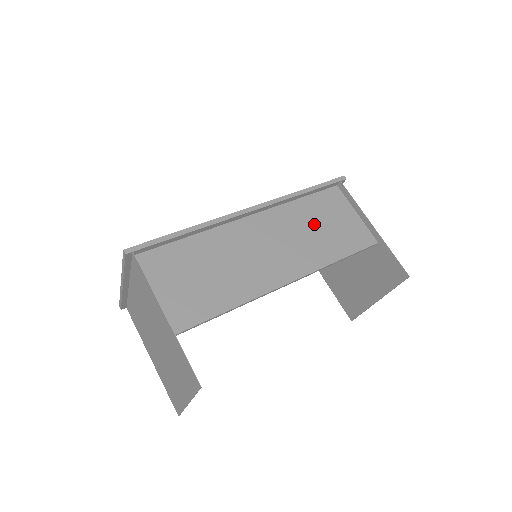
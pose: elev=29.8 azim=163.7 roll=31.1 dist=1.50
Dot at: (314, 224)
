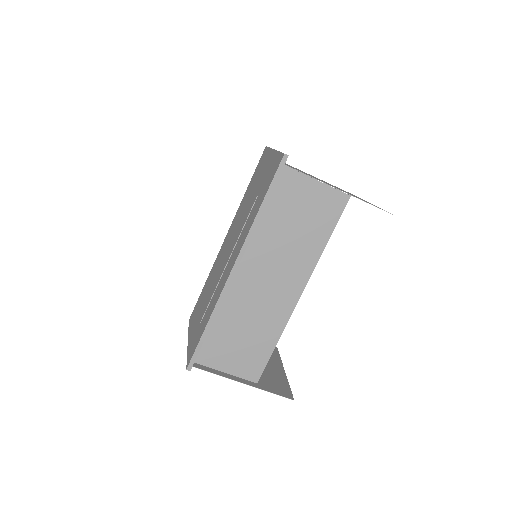
Dot at: (288, 228)
